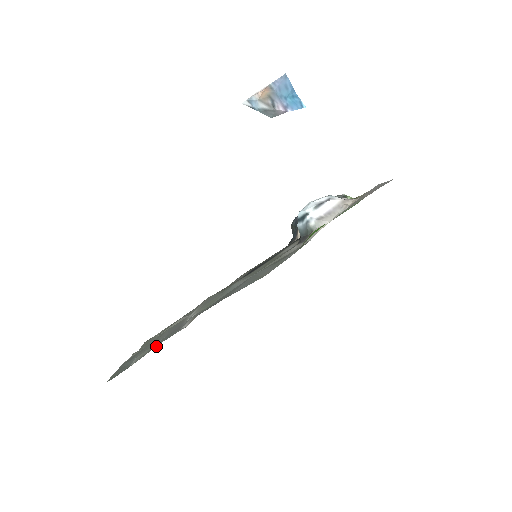
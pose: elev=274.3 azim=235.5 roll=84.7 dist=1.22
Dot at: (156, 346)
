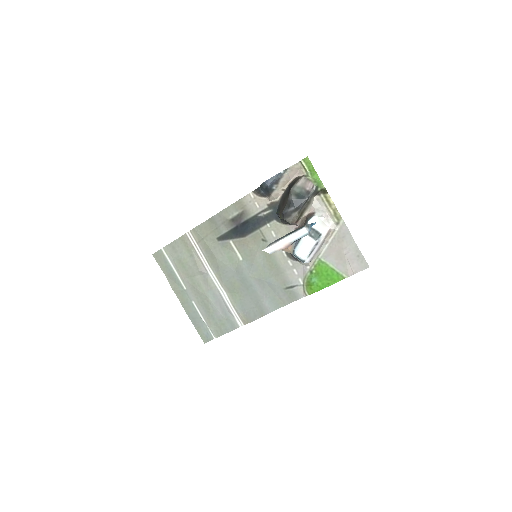
Dot at: (228, 332)
